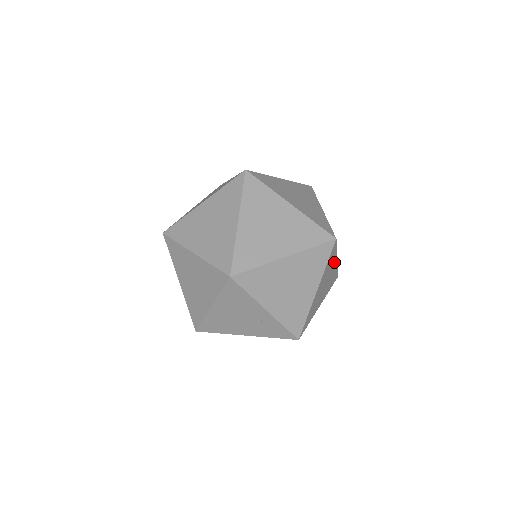
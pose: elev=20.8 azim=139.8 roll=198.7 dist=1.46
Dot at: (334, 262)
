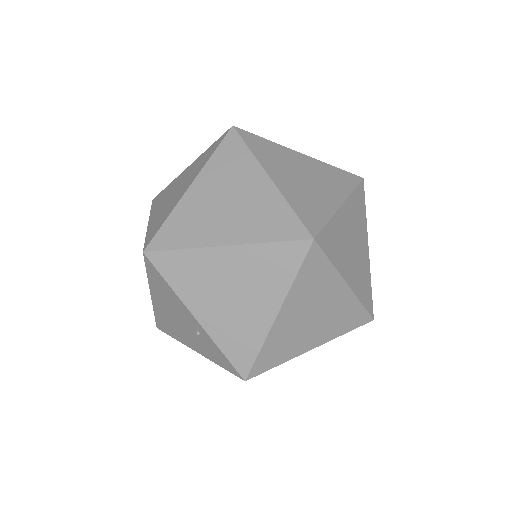
Dot at: (335, 285)
